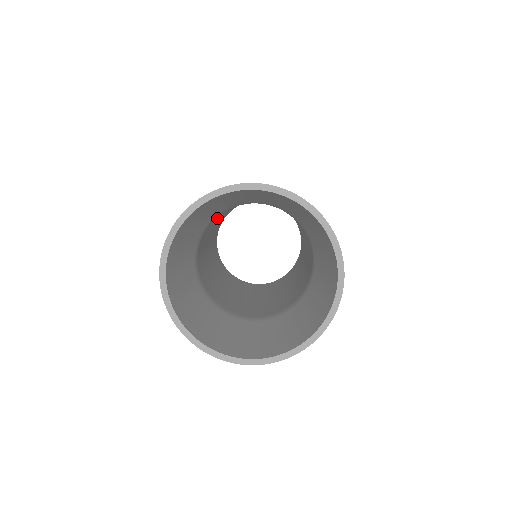
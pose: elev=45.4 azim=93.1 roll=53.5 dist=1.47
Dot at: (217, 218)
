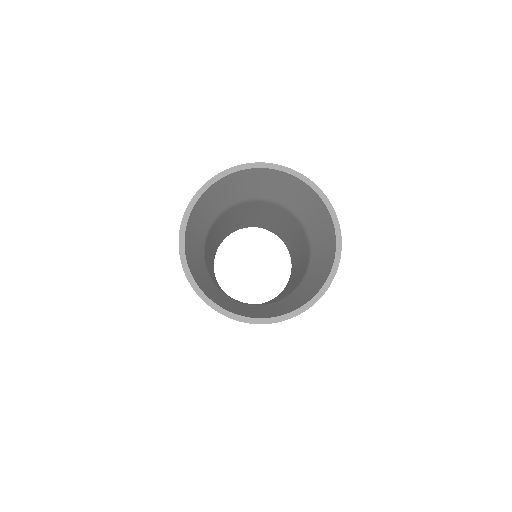
Dot at: (237, 210)
